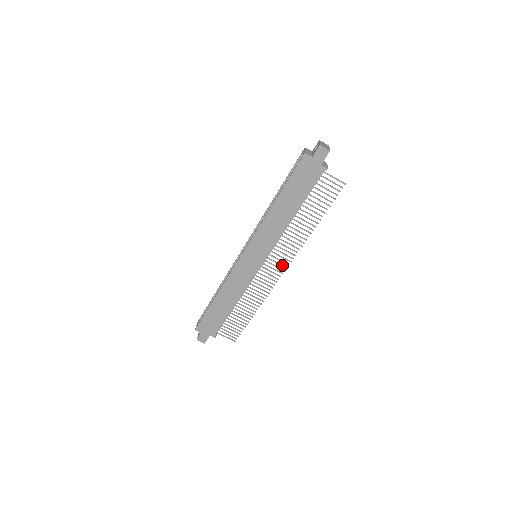
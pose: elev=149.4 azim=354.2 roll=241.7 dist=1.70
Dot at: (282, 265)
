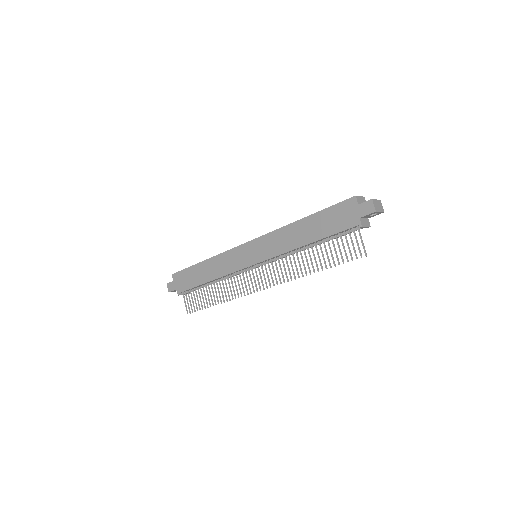
Dot at: (266, 282)
